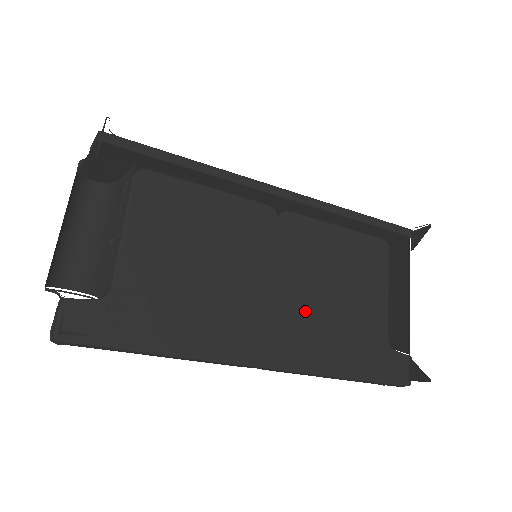
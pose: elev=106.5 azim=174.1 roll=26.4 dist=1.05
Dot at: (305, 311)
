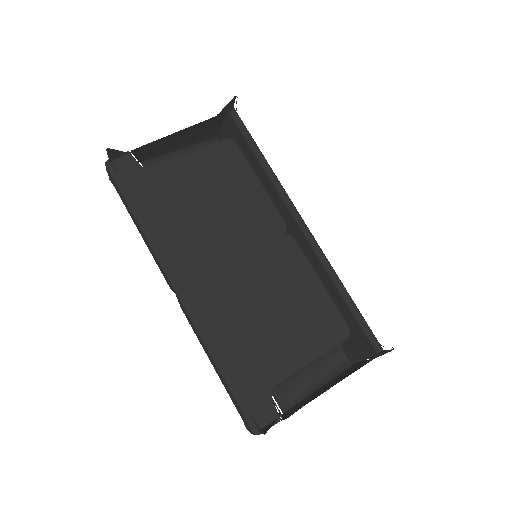
Dot at: (238, 297)
